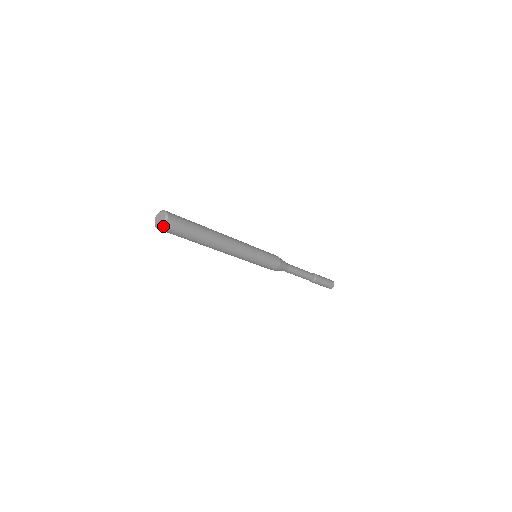
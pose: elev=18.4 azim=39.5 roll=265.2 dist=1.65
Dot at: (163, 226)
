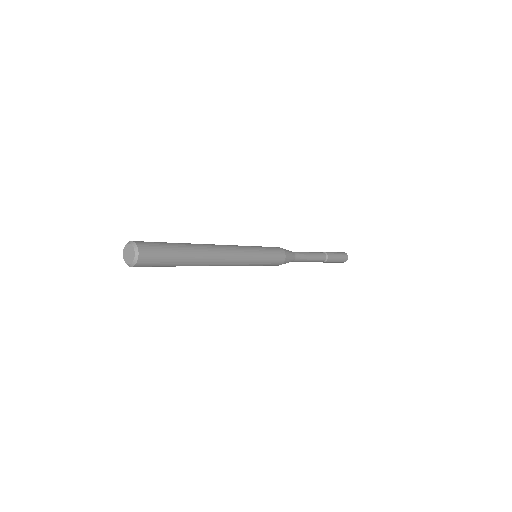
Dot at: occluded
